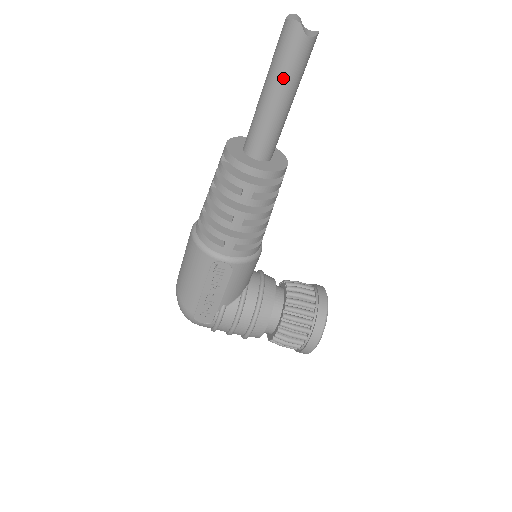
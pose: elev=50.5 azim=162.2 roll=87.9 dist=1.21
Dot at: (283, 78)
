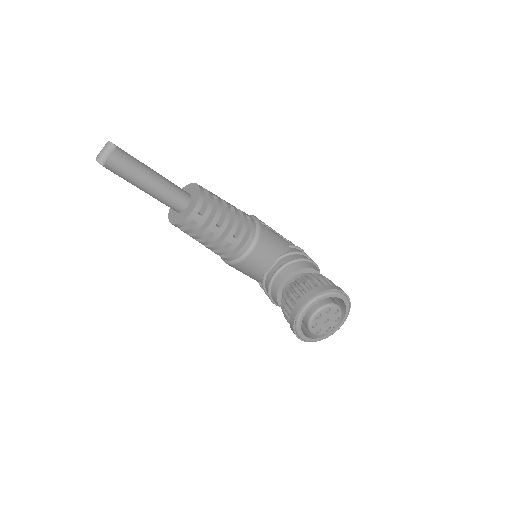
Dot at: occluded
